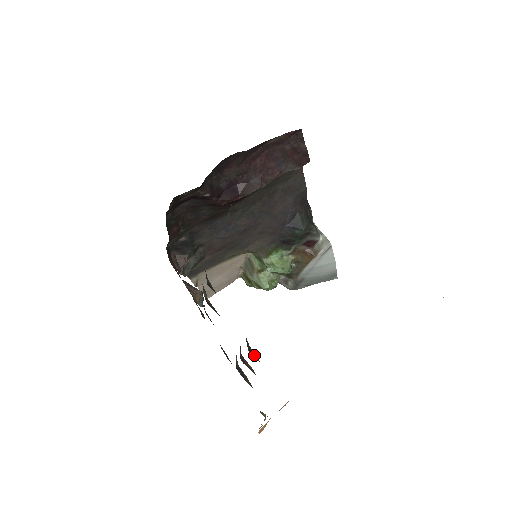
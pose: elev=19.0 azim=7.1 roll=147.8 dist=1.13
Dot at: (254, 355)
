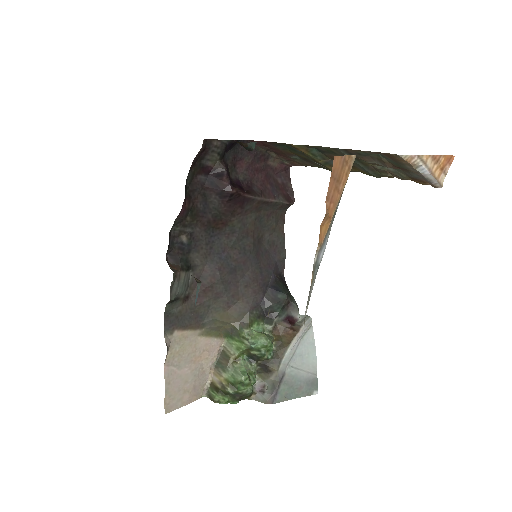
Dot at: occluded
